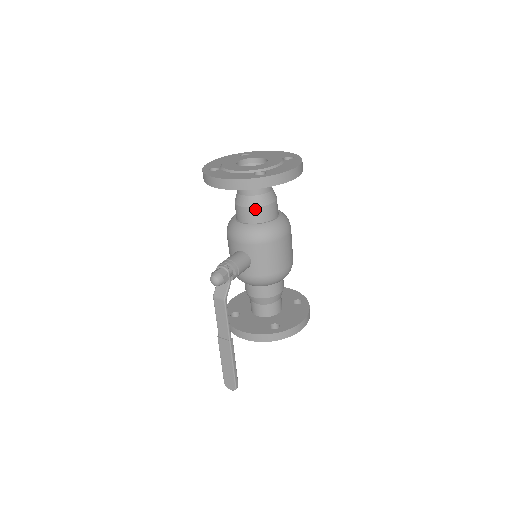
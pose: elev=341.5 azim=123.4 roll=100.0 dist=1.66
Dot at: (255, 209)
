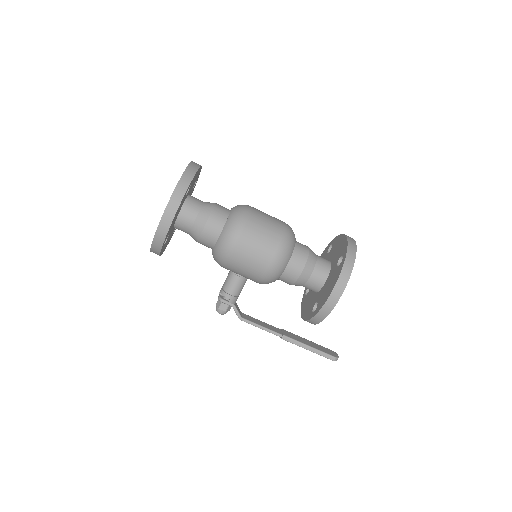
Dot at: (199, 242)
